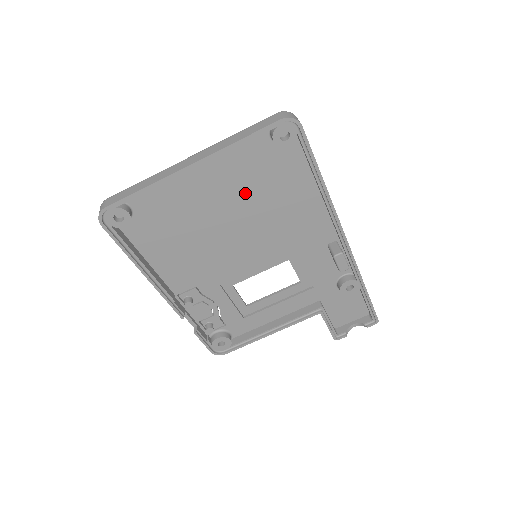
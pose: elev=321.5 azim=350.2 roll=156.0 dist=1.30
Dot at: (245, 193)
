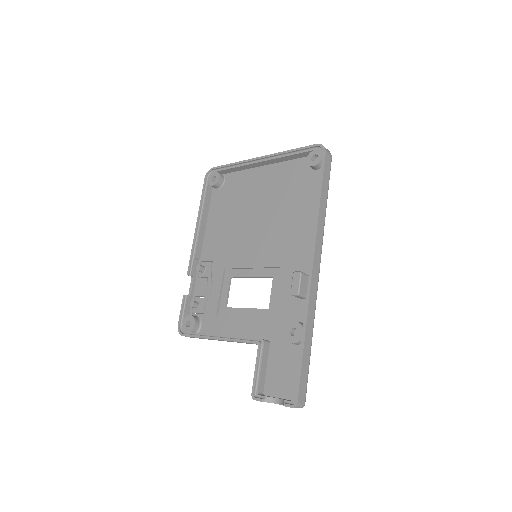
Dot at: (278, 198)
